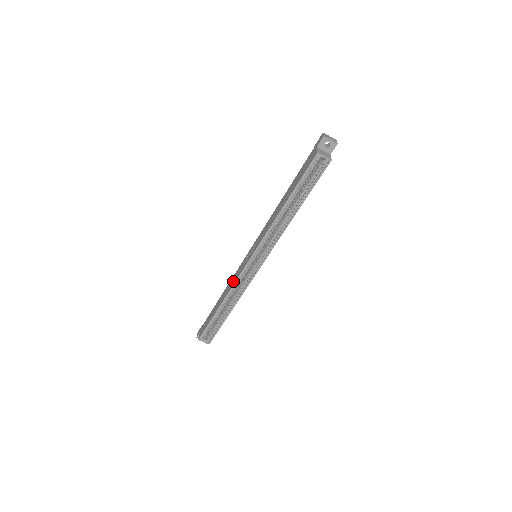
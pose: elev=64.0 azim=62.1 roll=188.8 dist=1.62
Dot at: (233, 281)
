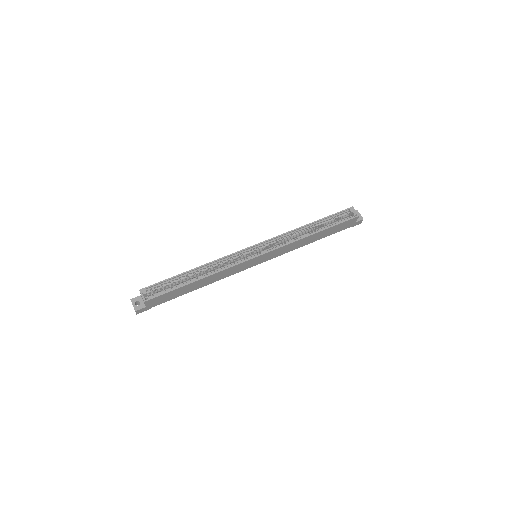
Dot at: occluded
